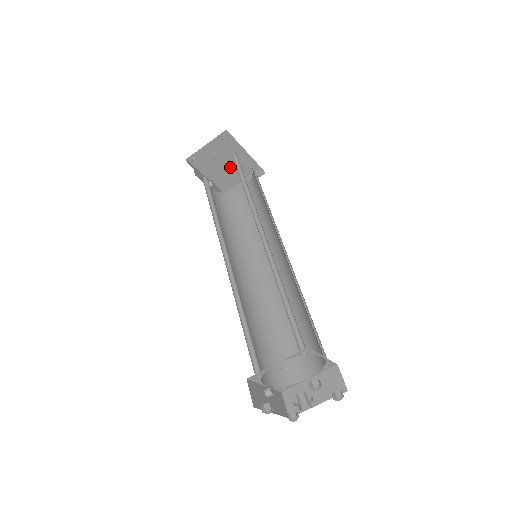
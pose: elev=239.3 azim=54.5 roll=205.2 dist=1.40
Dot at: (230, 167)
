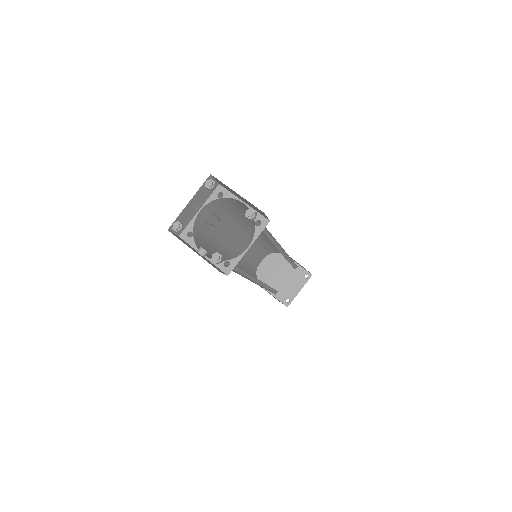
Dot at: (282, 276)
